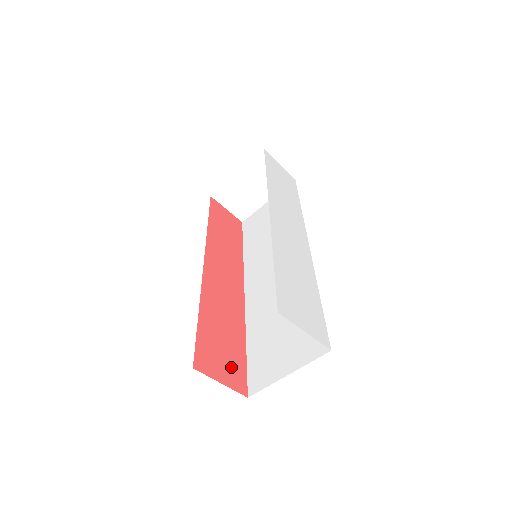
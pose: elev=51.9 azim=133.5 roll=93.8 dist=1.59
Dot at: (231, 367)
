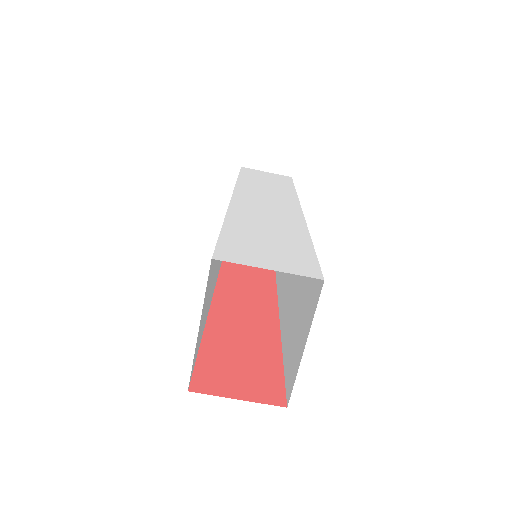
Dot at: (256, 380)
